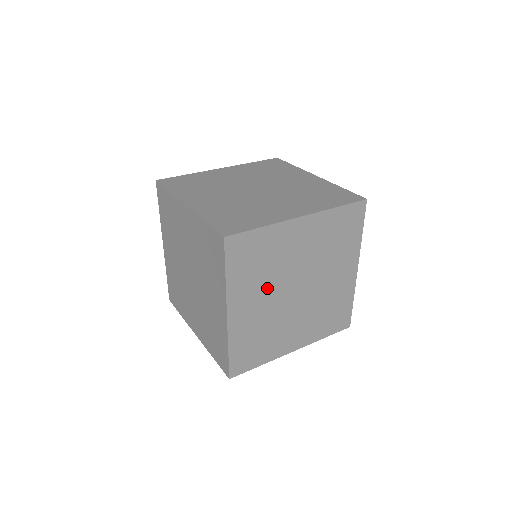
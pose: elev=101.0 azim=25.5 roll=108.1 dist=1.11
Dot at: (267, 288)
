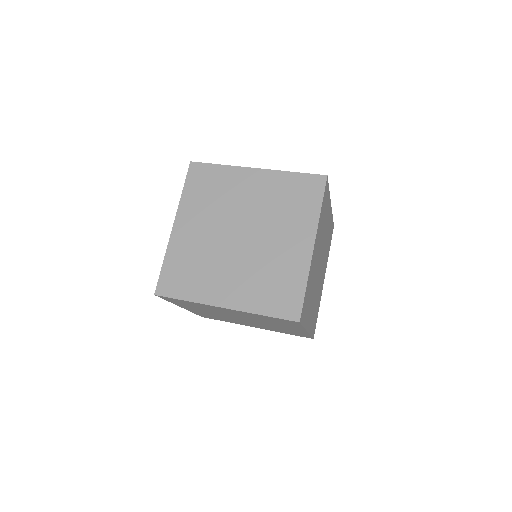
Dot at: (319, 245)
